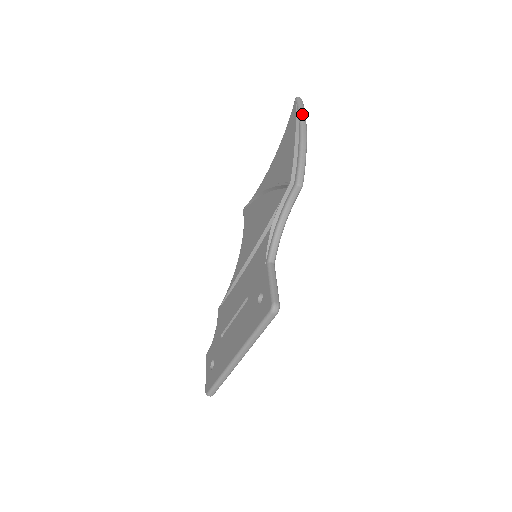
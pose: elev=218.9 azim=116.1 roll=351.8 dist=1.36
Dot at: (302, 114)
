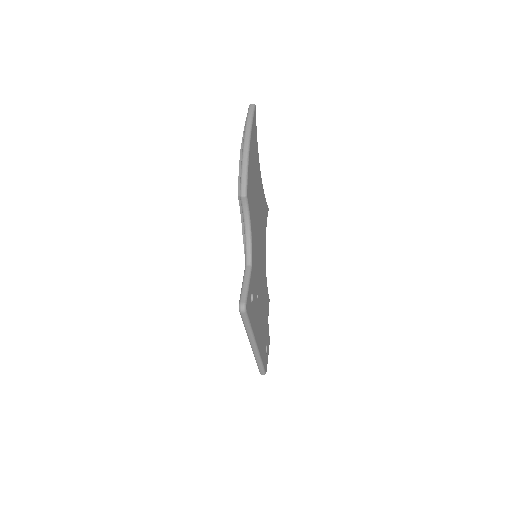
Dot at: (247, 124)
